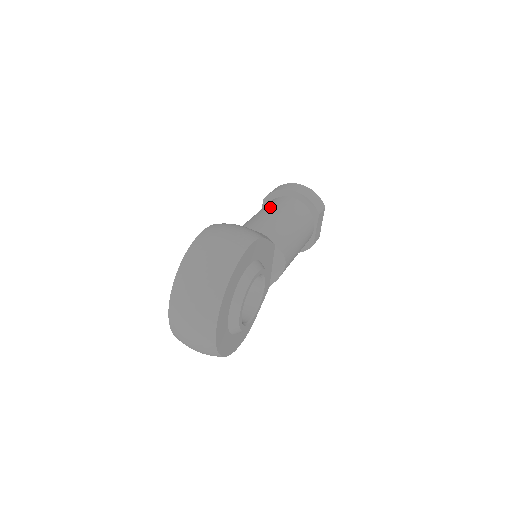
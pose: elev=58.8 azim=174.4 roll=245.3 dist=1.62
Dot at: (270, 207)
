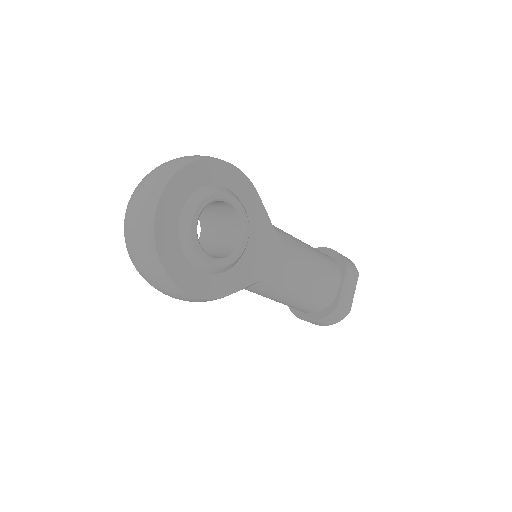
Dot at: occluded
